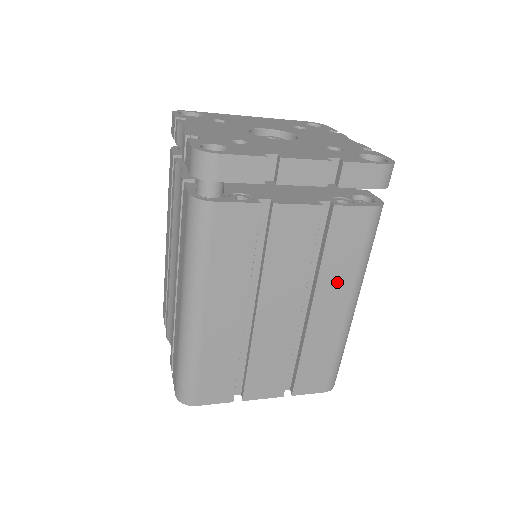
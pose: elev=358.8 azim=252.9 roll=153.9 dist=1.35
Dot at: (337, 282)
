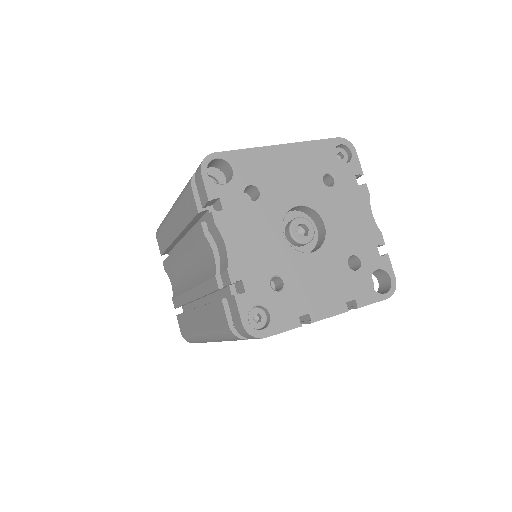
Dot at: occluded
